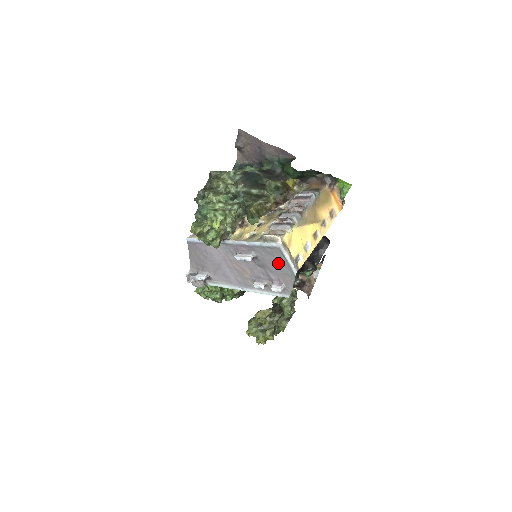
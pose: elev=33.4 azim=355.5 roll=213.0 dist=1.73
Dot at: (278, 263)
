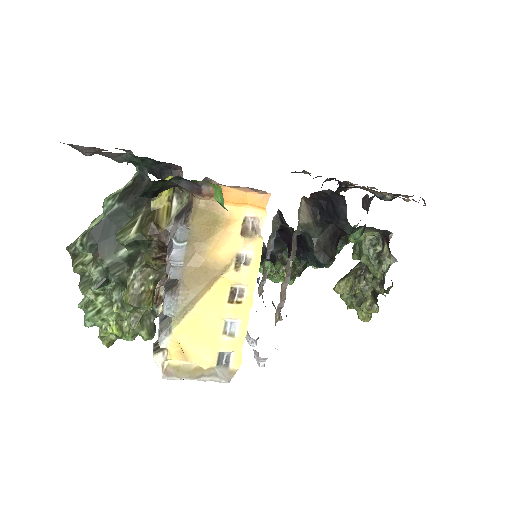
Dot at: occluded
